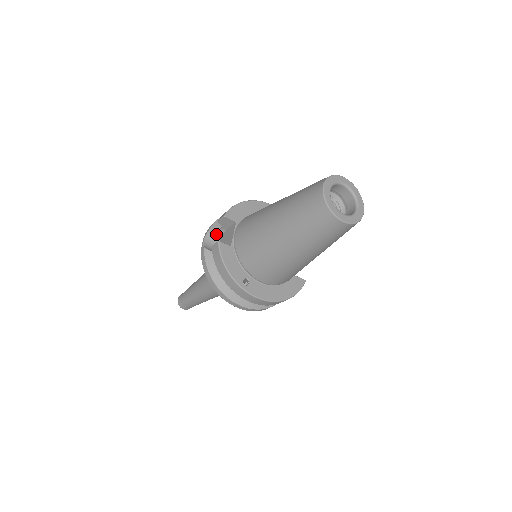
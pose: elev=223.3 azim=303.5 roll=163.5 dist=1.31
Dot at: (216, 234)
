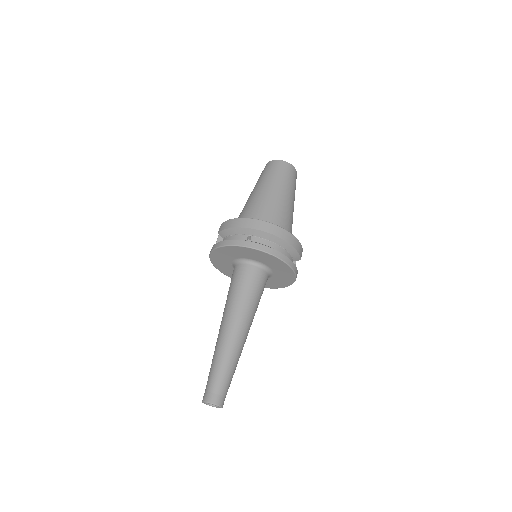
Dot at: occluded
